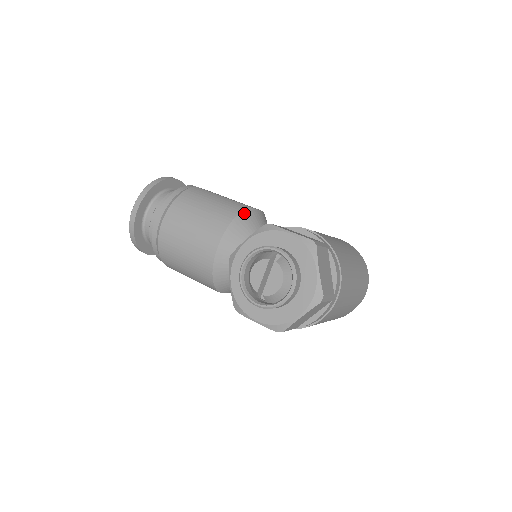
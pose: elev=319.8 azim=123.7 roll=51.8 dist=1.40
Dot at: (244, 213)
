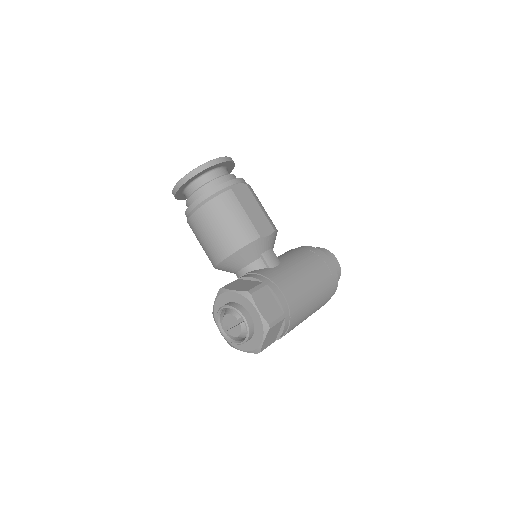
Dot at: (252, 244)
